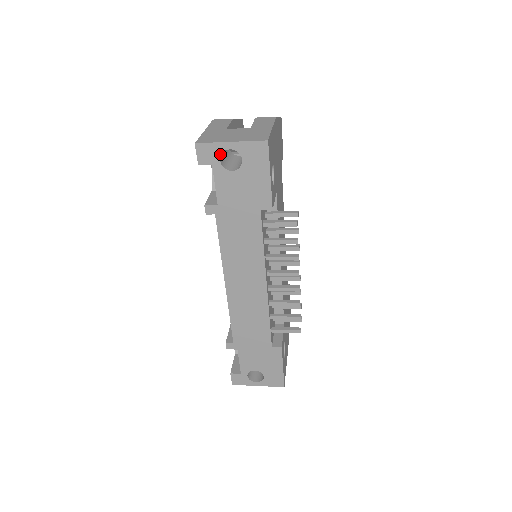
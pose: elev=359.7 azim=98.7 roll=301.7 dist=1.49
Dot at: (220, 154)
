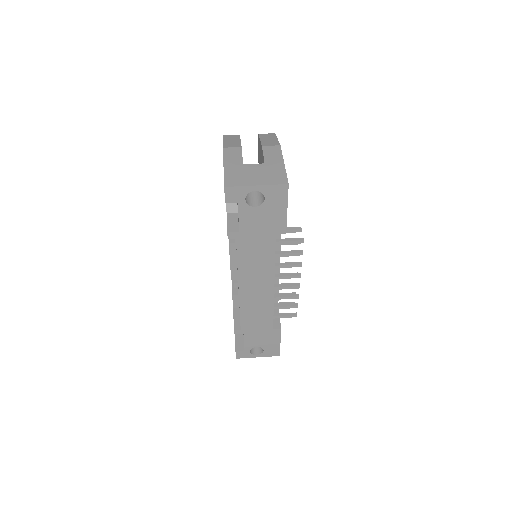
Dot at: (246, 195)
